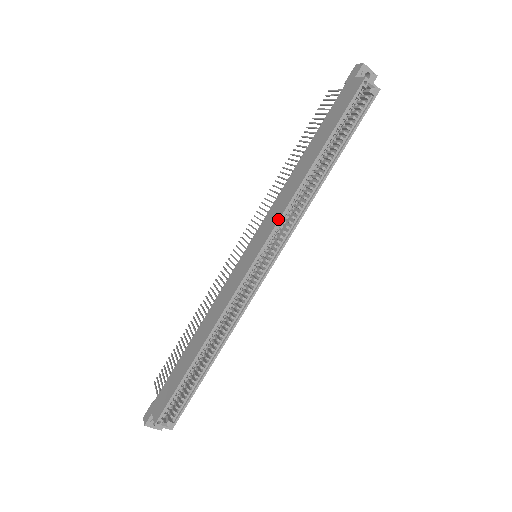
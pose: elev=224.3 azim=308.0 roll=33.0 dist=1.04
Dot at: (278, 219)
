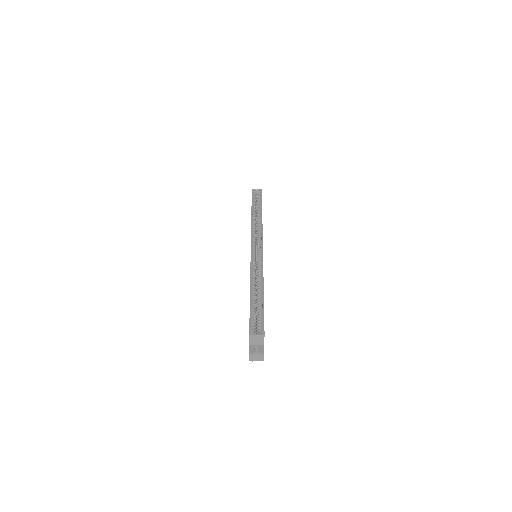
Dot at: (251, 232)
